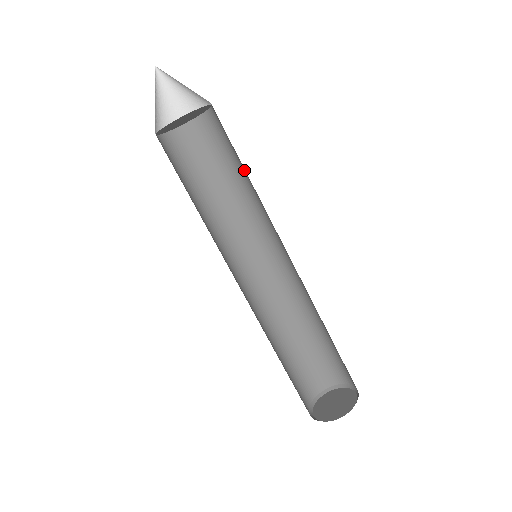
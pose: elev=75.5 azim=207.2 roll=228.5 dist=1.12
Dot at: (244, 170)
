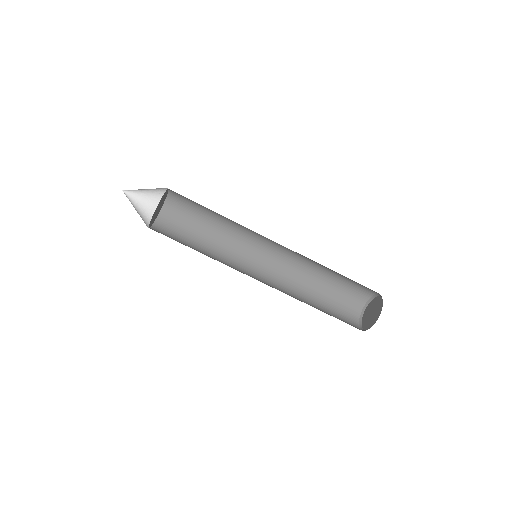
Dot at: occluded
